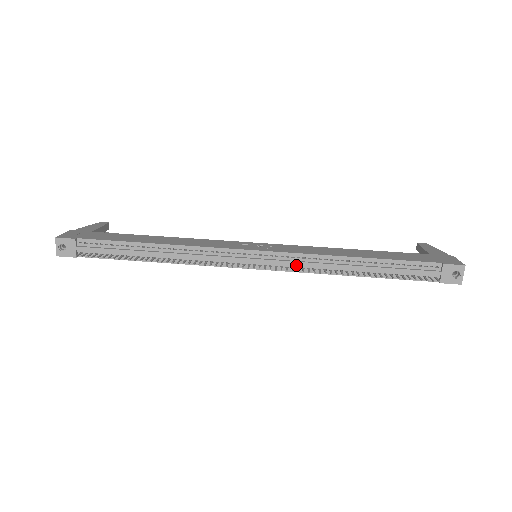
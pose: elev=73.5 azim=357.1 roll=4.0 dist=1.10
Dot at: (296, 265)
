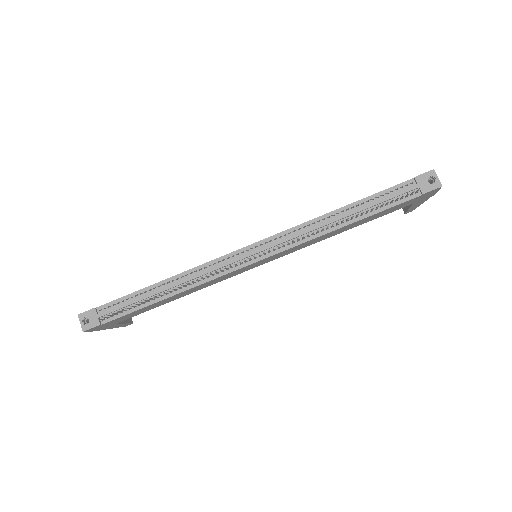
Dot at: (291, 241)
